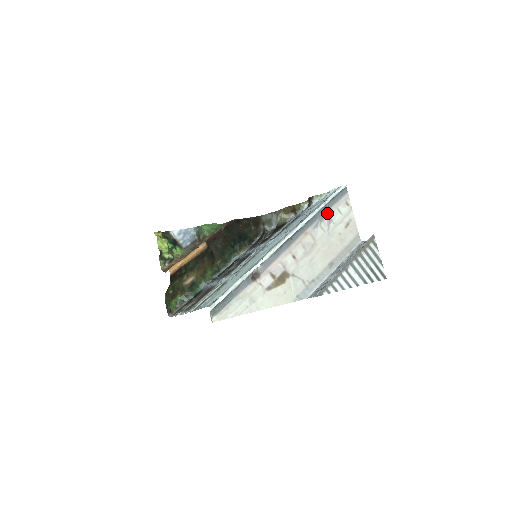
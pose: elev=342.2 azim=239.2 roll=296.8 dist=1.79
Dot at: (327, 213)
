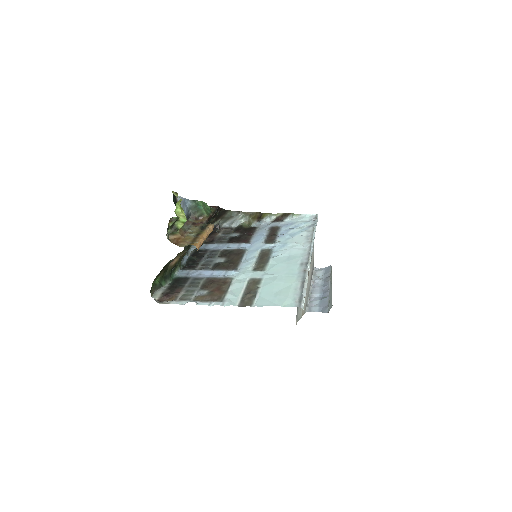
Dot at: occluded
